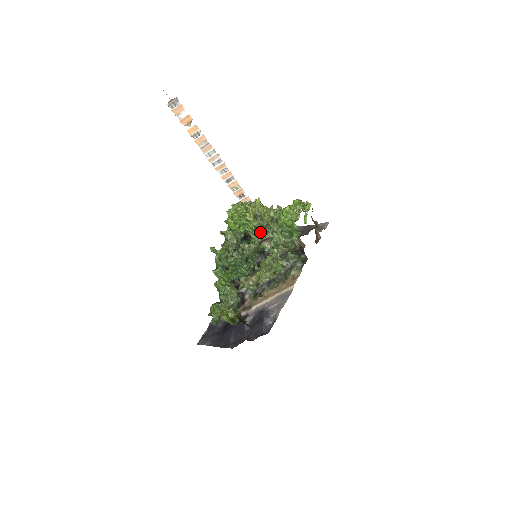
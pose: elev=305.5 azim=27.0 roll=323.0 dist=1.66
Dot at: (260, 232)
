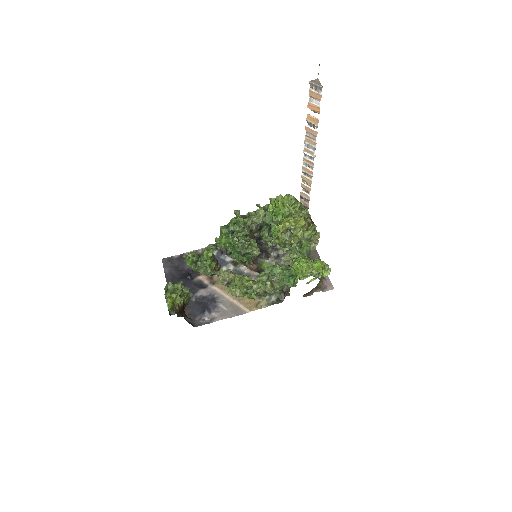
Dot at: (278, 243)
